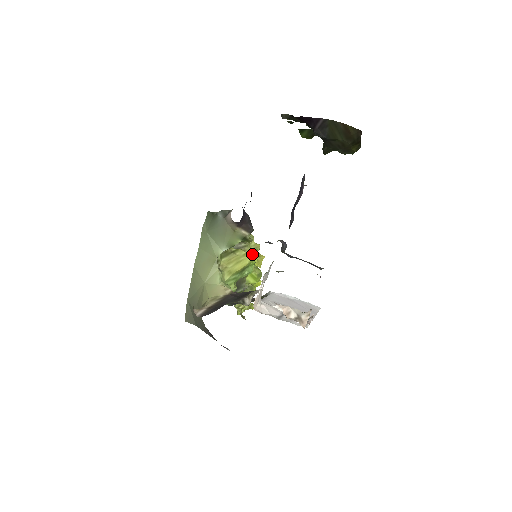
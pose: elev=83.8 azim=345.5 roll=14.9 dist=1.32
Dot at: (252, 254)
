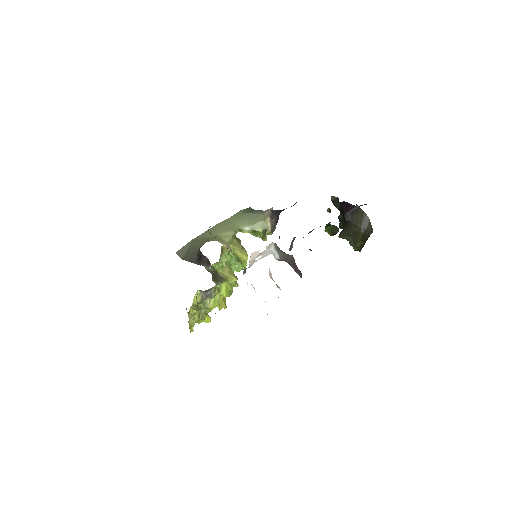
Dot at: occluded
